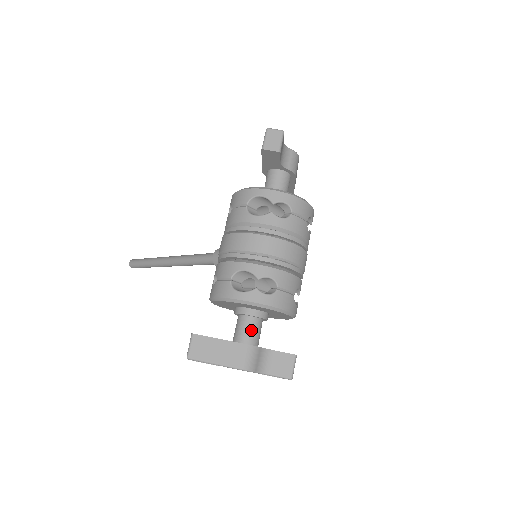
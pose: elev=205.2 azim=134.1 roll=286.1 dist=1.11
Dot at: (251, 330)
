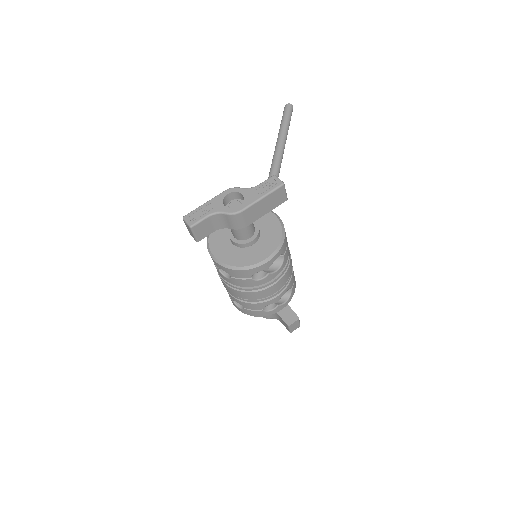
Dot at: occluded
